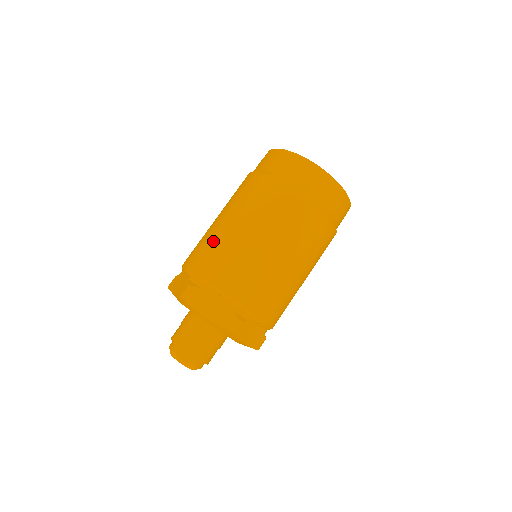
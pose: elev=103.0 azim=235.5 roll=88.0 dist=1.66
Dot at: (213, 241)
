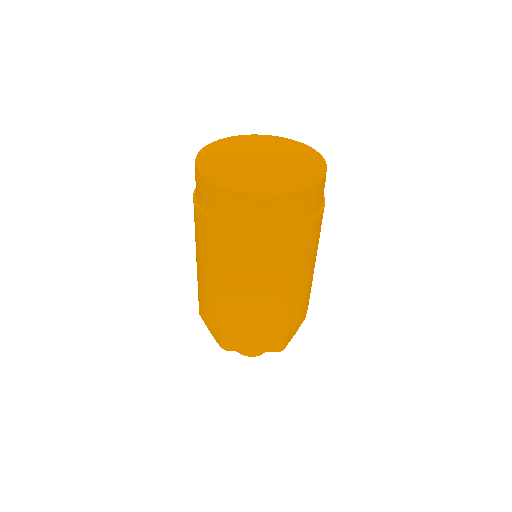
Dot at: (214, 300)
